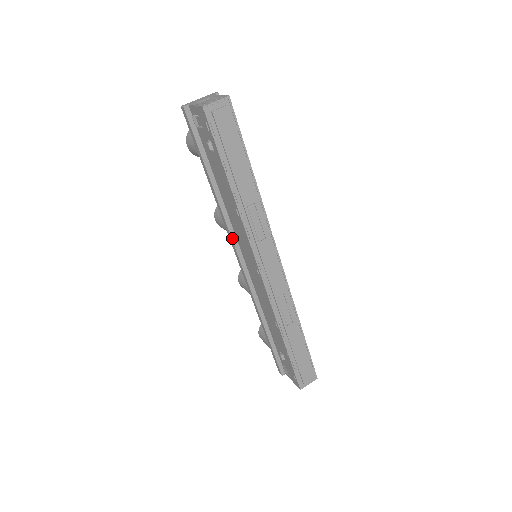
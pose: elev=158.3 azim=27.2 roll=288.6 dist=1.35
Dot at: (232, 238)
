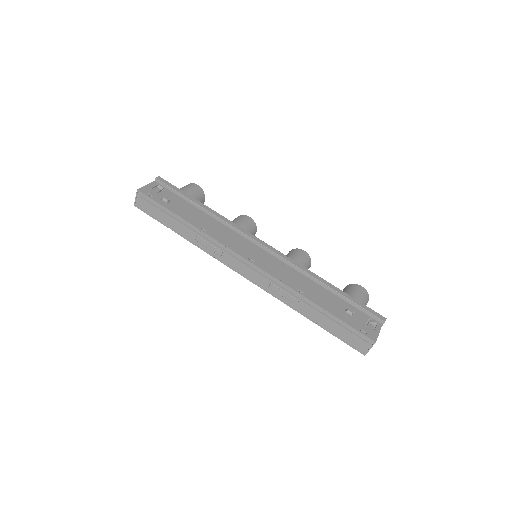
Dot at: occluded
